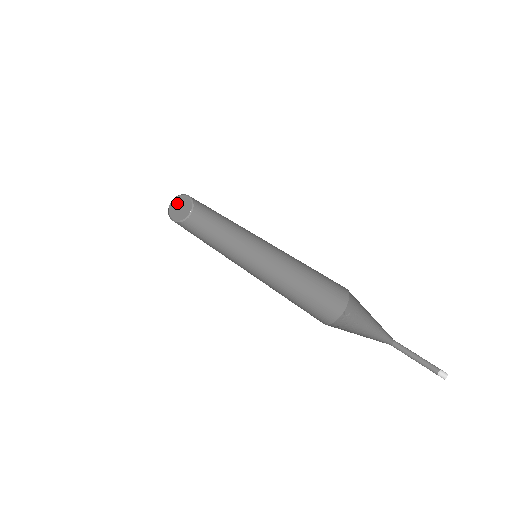
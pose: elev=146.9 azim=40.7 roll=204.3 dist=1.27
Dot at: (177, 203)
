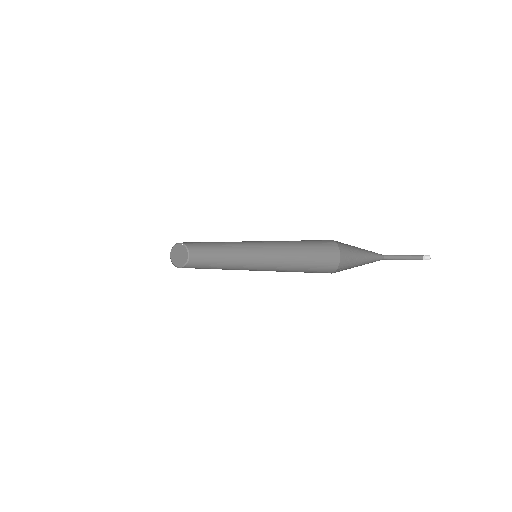
Dot at: (178, 249)
